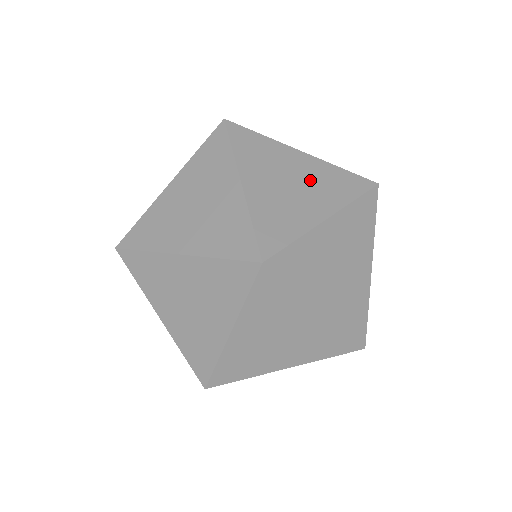
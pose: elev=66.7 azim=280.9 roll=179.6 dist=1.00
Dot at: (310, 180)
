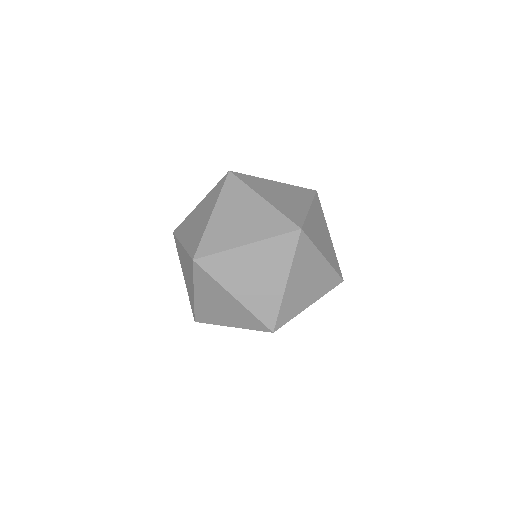
Dot at: (317, 279)
